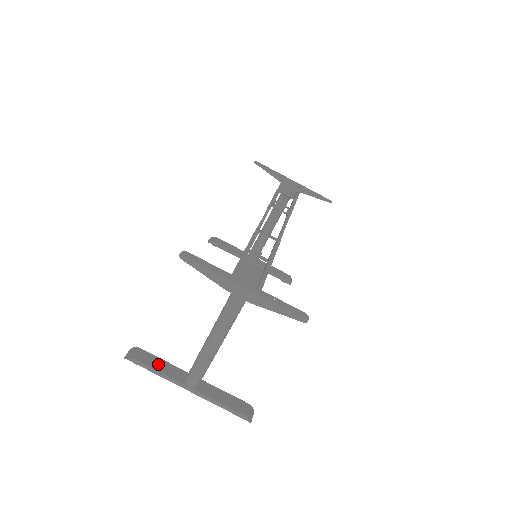
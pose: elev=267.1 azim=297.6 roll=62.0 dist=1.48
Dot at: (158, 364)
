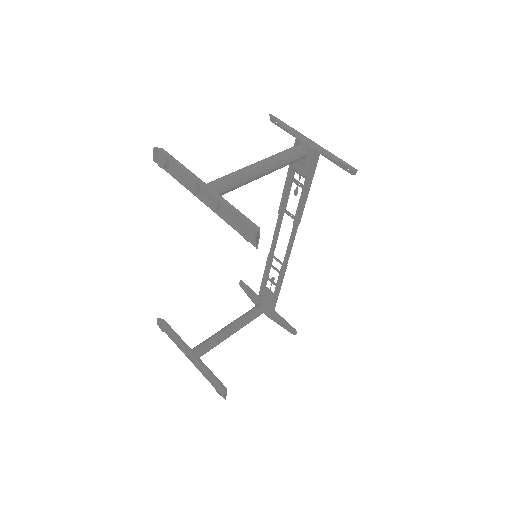
Dot at: (180, 170)
